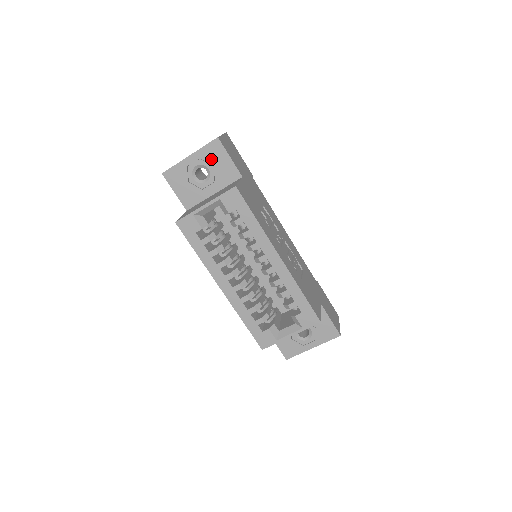
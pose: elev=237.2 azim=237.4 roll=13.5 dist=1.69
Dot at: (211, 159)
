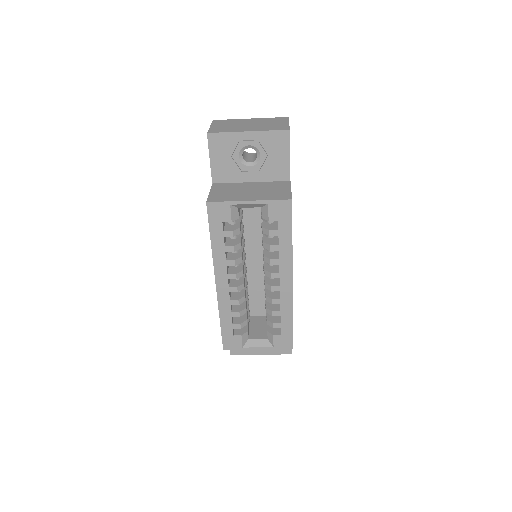
Dot at: (269, 147)
